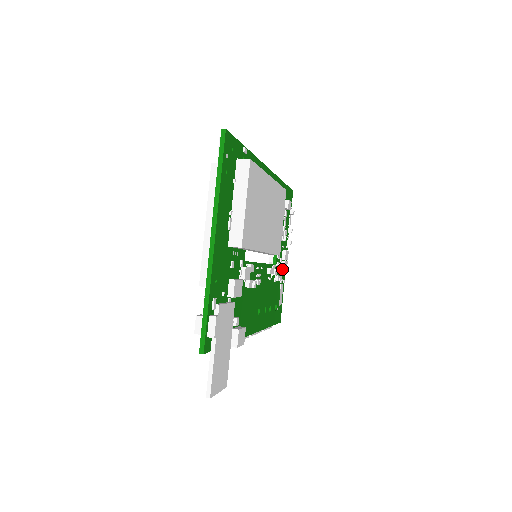
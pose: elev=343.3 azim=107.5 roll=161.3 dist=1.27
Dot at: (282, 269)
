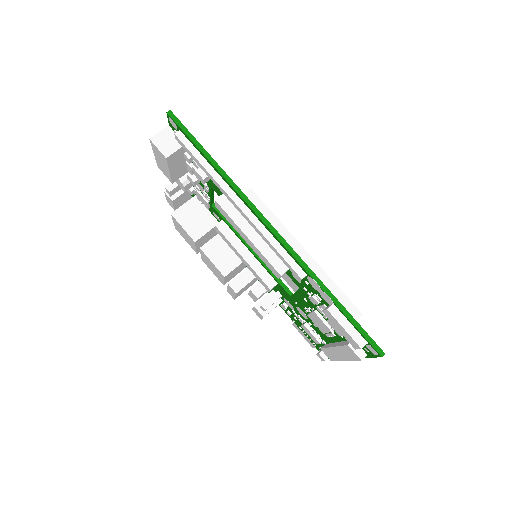
Dot at: occluded
